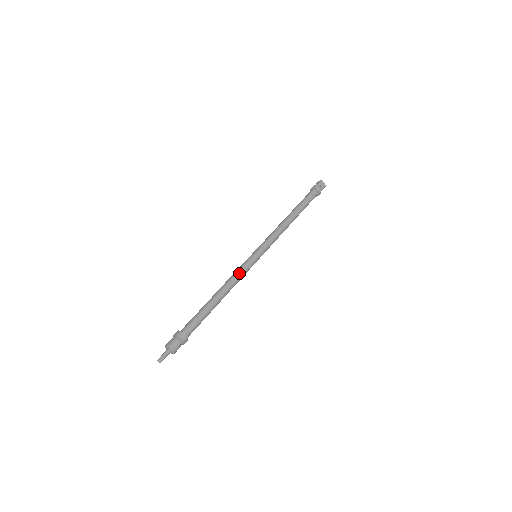
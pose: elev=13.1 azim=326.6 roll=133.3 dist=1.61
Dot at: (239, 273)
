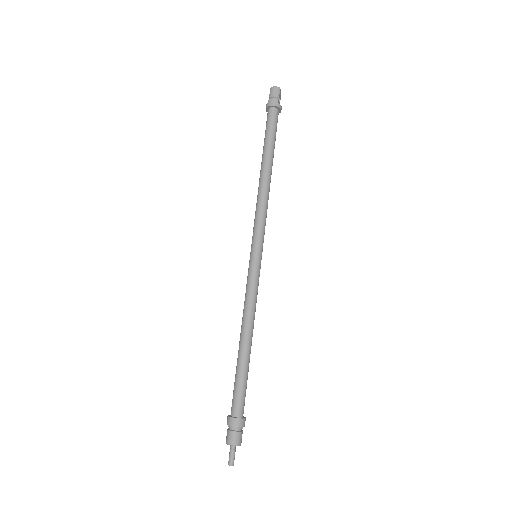
Dot at: (256, 297)
